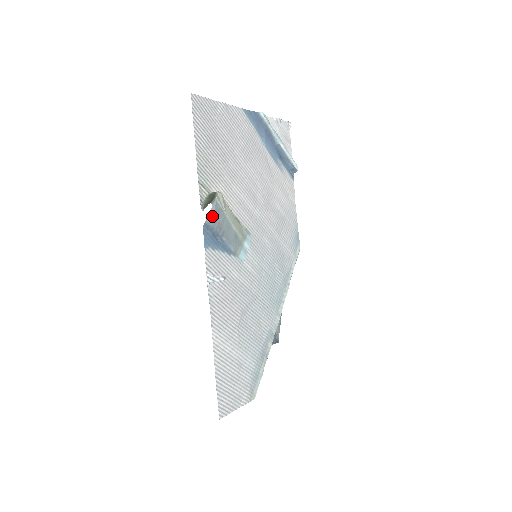
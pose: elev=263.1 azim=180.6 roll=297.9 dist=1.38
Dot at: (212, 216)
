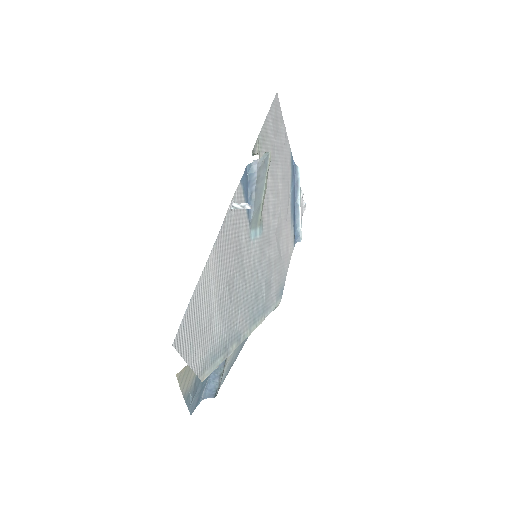
Dot at: (260, 162)
